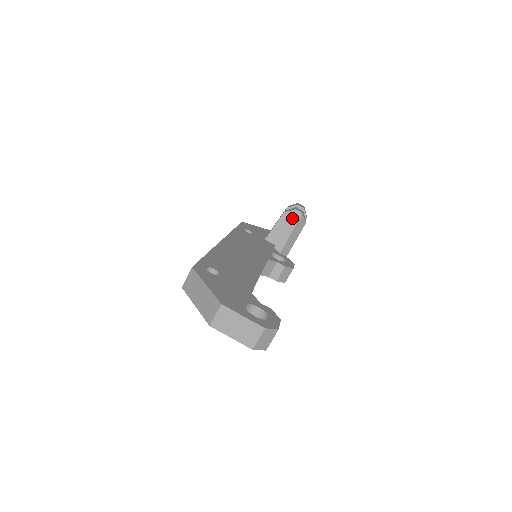
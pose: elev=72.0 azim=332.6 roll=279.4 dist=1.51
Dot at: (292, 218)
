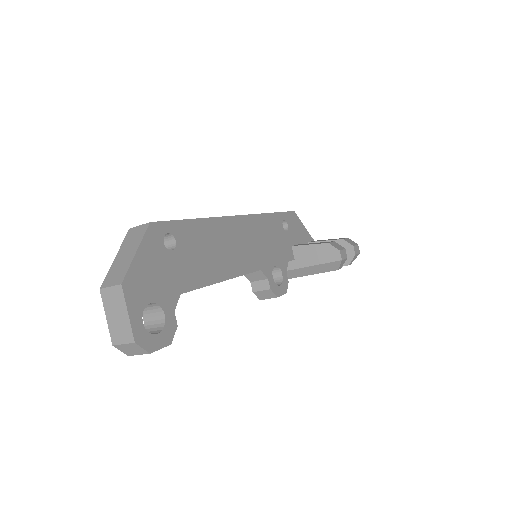
Dot at: (330, 254)
